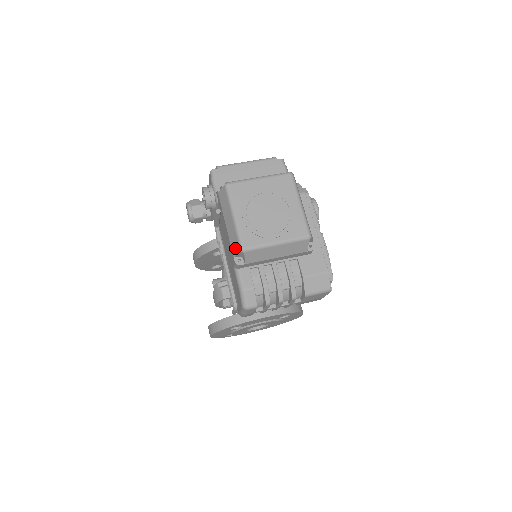
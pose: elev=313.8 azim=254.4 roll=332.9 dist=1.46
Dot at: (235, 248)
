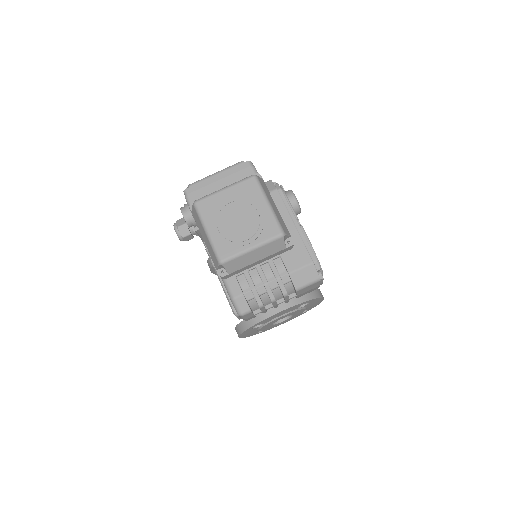
Dot at: (215, 262)
